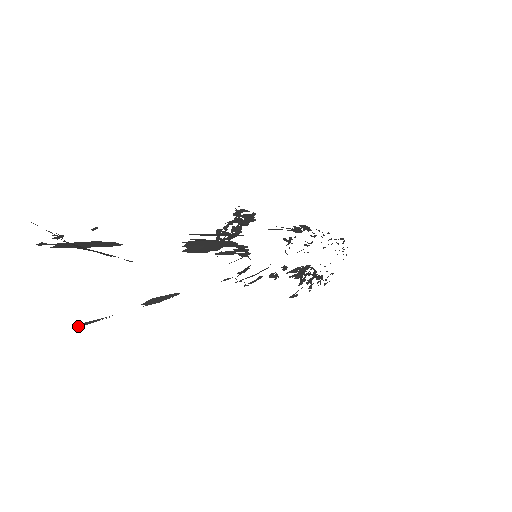
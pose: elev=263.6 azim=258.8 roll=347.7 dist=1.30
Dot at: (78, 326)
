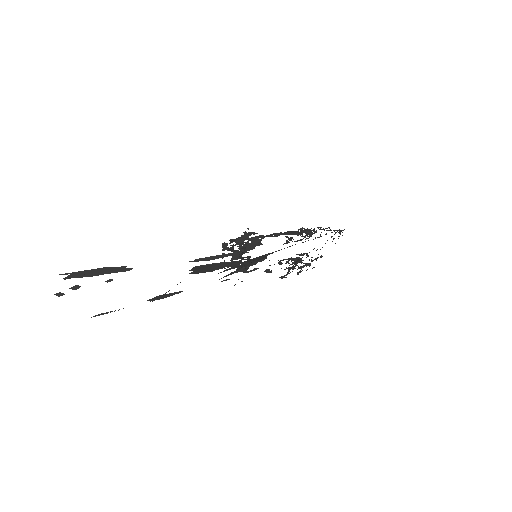
Dot at: occluded
